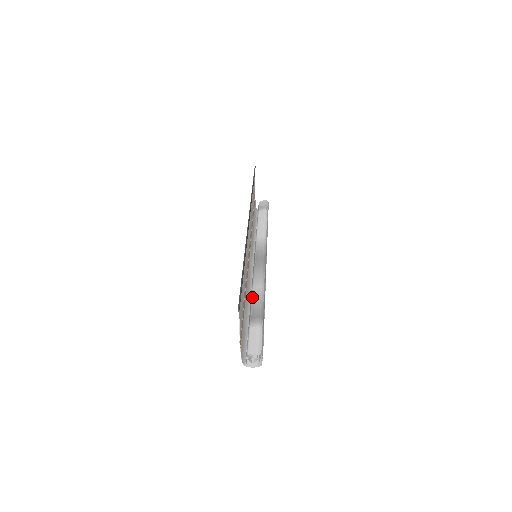
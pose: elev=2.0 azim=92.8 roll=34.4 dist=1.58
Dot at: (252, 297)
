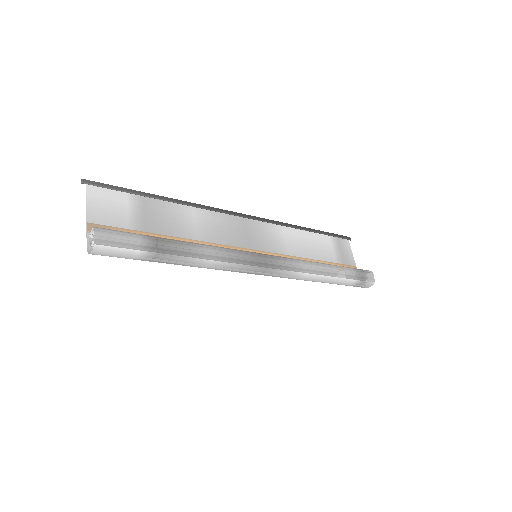
Dot at: occluded
